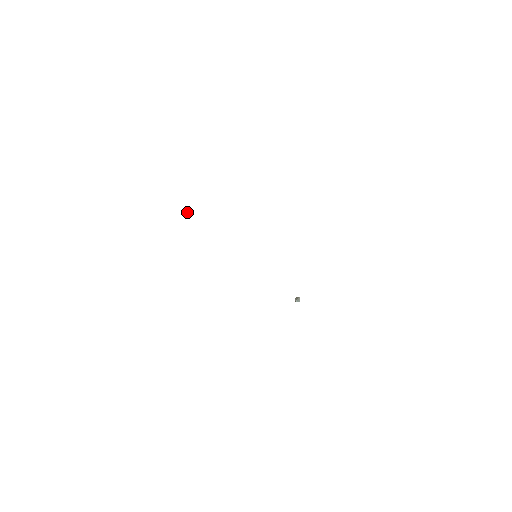
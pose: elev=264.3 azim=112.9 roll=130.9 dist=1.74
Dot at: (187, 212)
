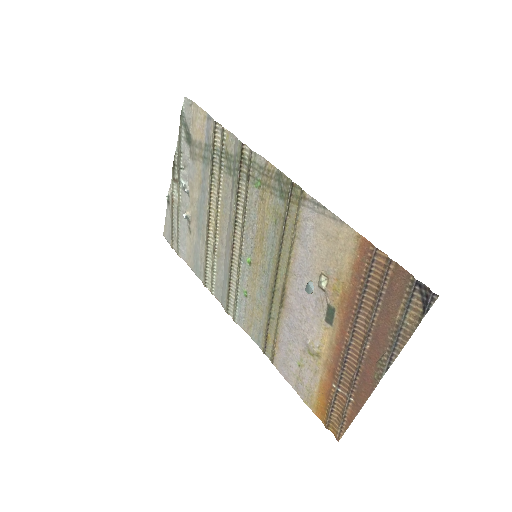
Dot at: (188, 212)
